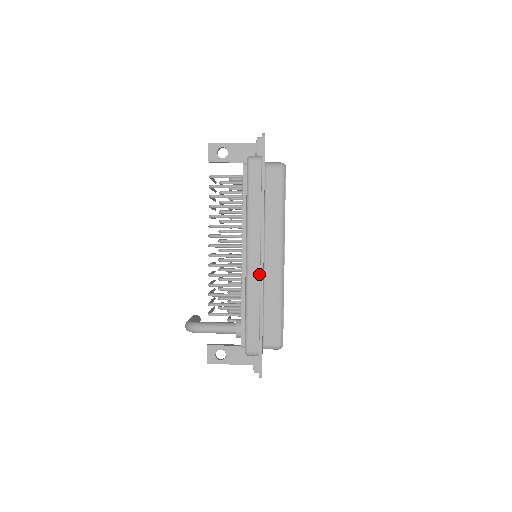
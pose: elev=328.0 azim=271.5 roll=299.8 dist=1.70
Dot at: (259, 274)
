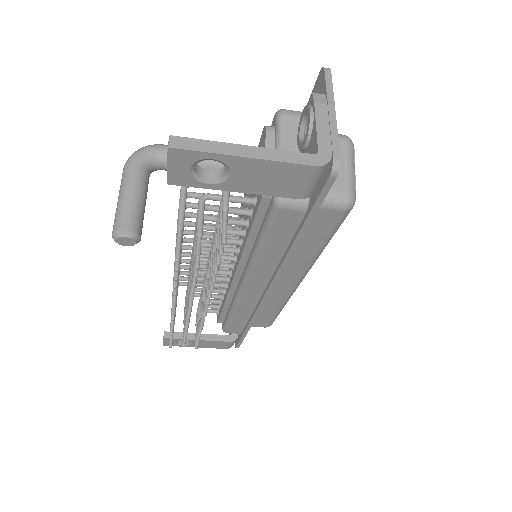
Dot at: occluded
